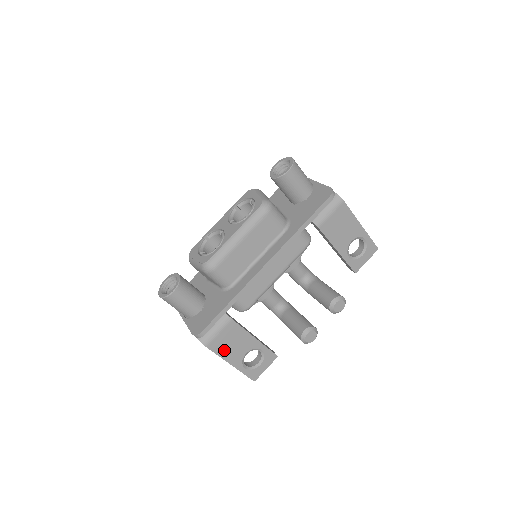
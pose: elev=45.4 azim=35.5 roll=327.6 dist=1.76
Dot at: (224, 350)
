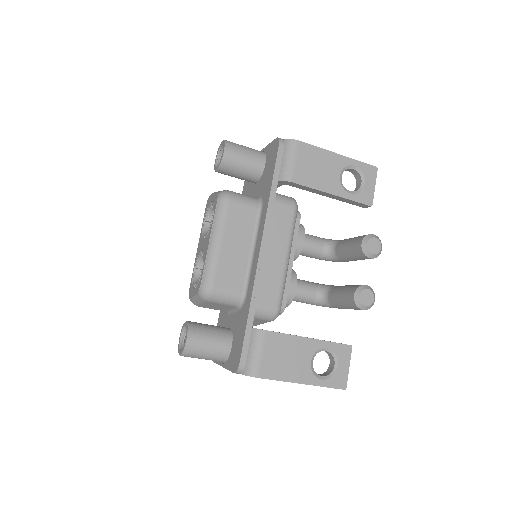
Dot at: (281, 371)
